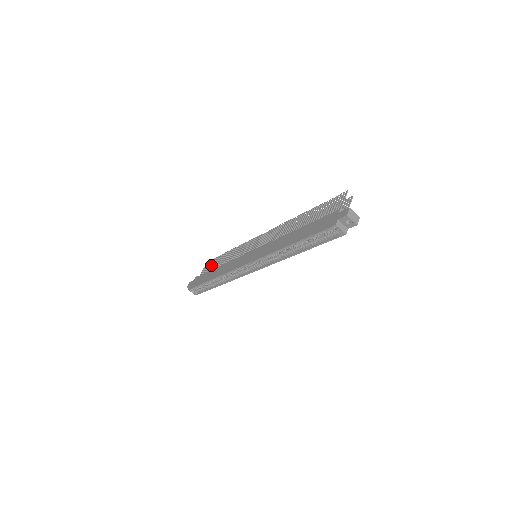
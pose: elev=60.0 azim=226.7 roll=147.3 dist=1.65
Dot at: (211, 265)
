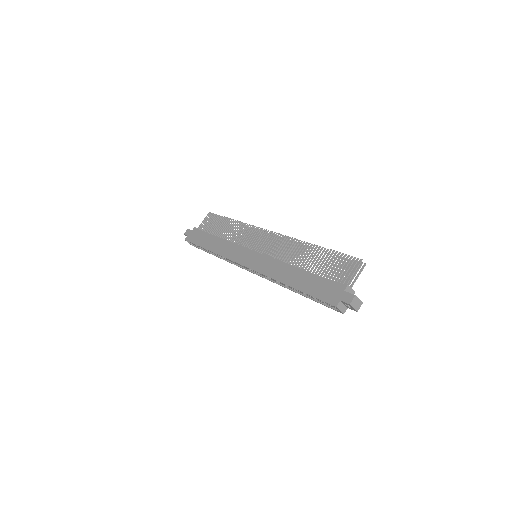
Dot at: (212, 223)
